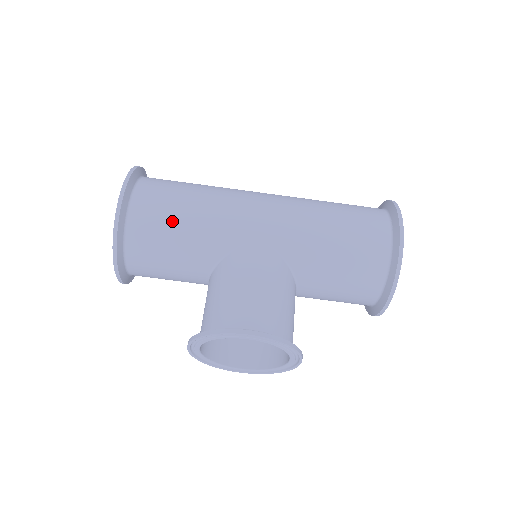
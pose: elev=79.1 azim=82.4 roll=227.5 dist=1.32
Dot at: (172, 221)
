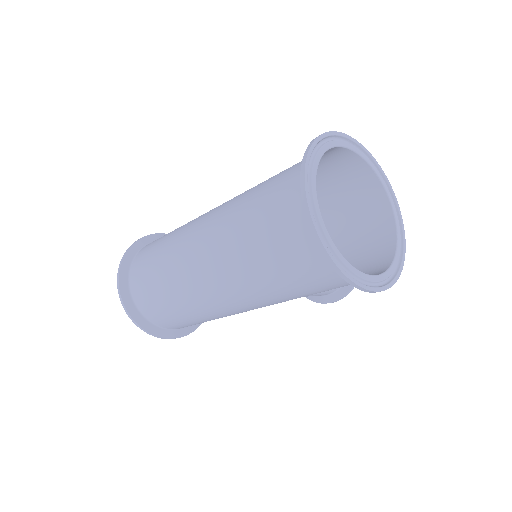
Dot at: occluded
